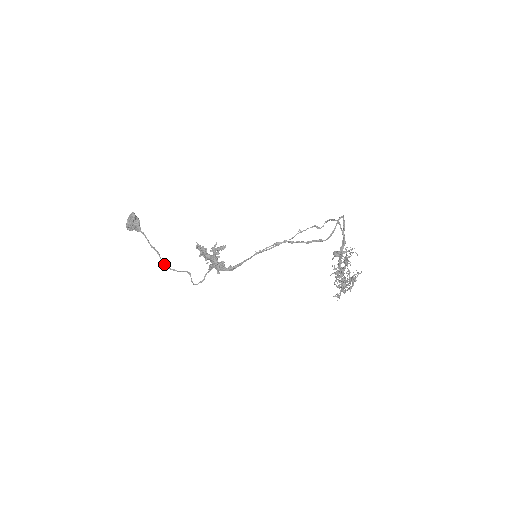
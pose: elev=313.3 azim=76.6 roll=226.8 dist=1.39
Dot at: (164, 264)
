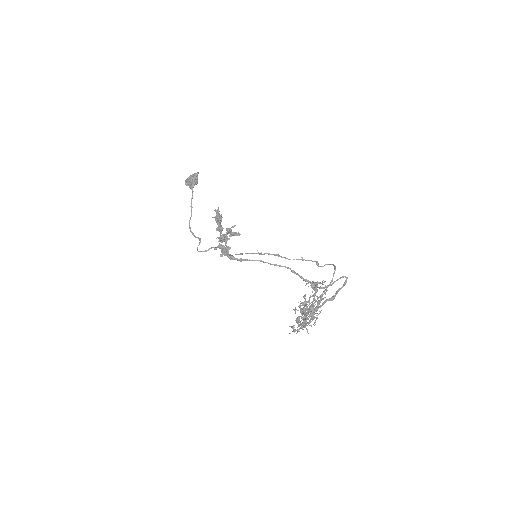
Dot at: (189, 225)
